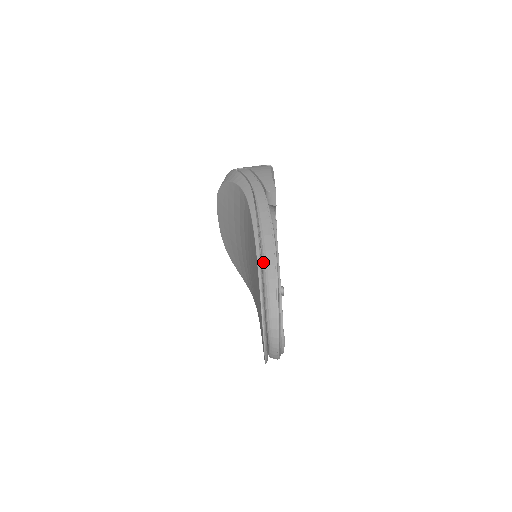
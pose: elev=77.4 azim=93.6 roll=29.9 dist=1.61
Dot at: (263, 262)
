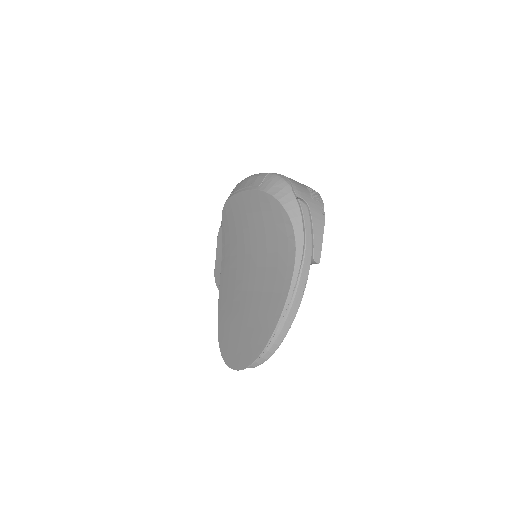
Dot at: (278, 329)
